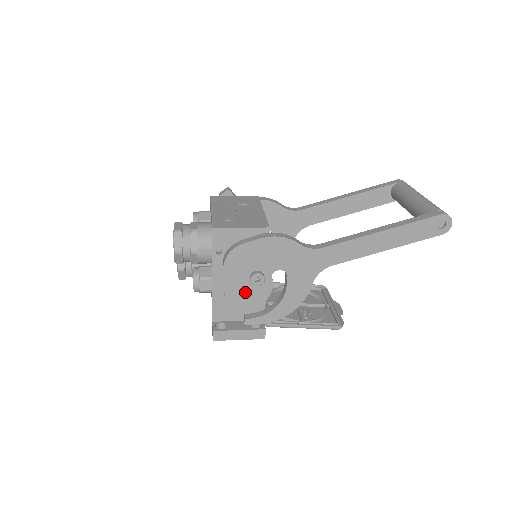
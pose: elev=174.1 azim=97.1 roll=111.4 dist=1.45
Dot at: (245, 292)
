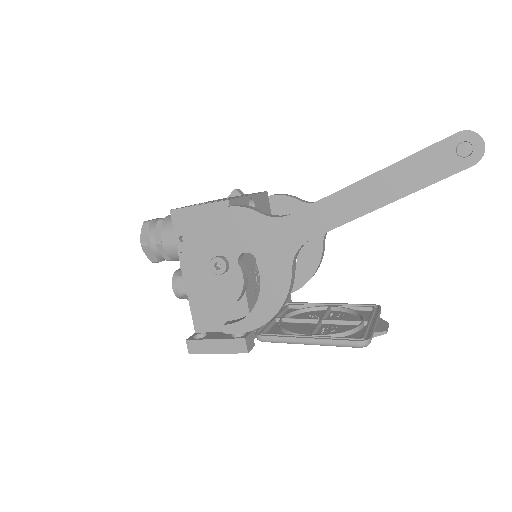
Dot at: (213, 287)
